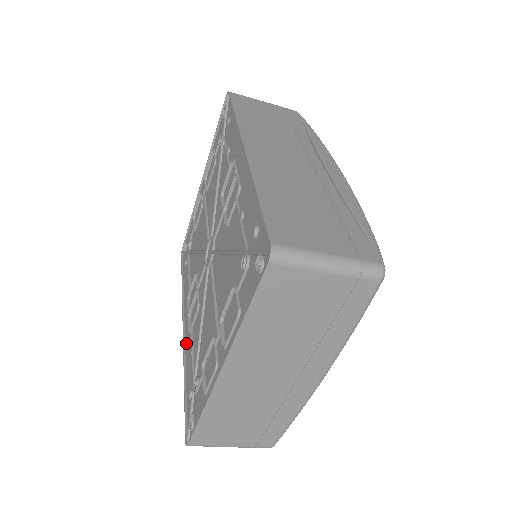
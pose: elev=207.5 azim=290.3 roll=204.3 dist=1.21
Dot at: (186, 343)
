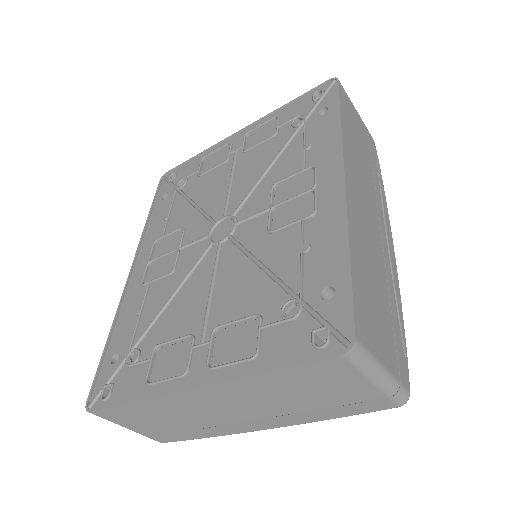
Dot at: (130, 290)
